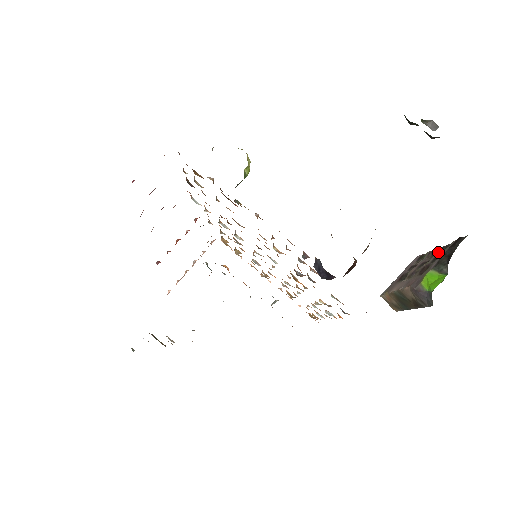
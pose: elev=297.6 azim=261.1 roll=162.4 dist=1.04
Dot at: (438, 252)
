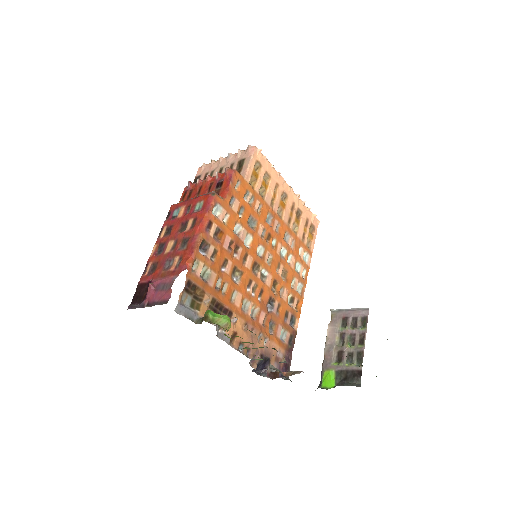
Dot at: (357, 353)
